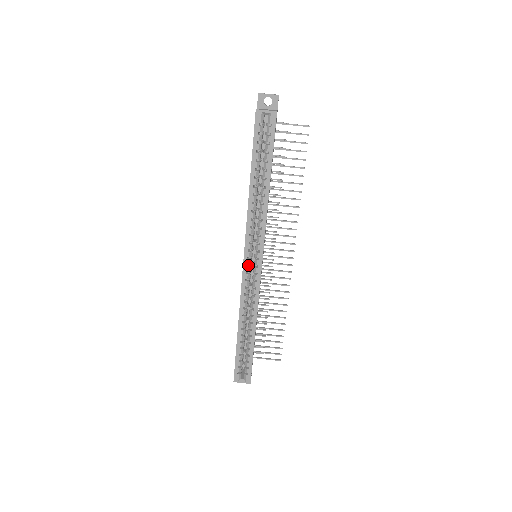
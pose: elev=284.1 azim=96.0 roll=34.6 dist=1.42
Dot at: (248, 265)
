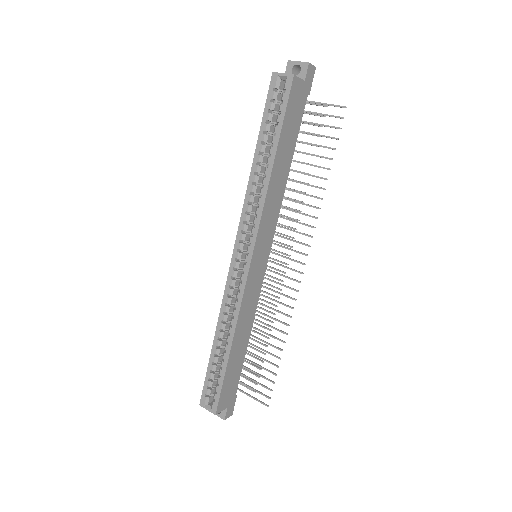
Dot at: (238, 260)
